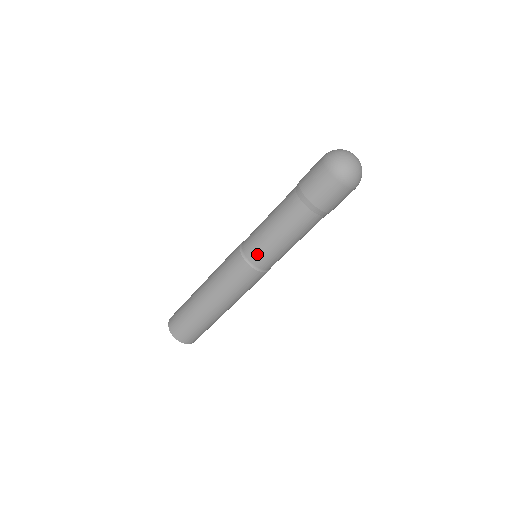
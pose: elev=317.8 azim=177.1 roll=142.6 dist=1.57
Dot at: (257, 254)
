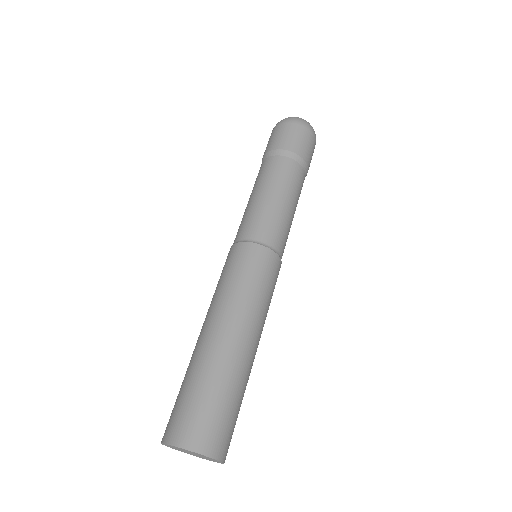
Dot at: (265, 229)
